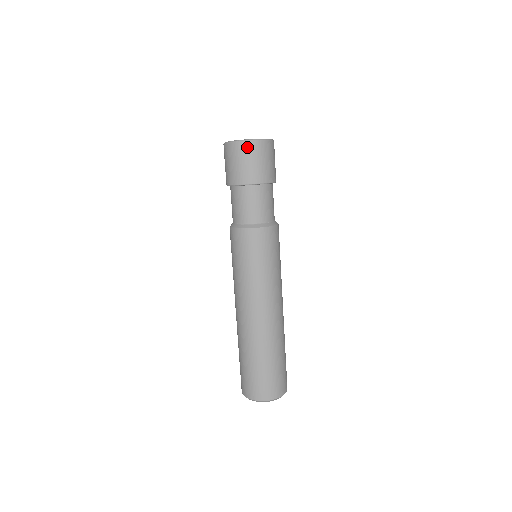
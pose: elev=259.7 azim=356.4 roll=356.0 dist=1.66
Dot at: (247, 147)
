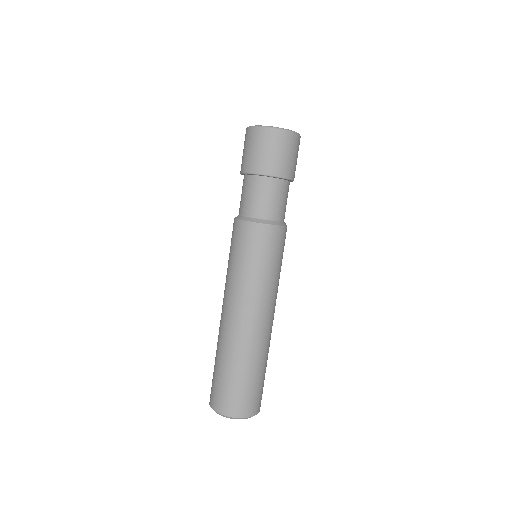
Dot at: (293, 139)
